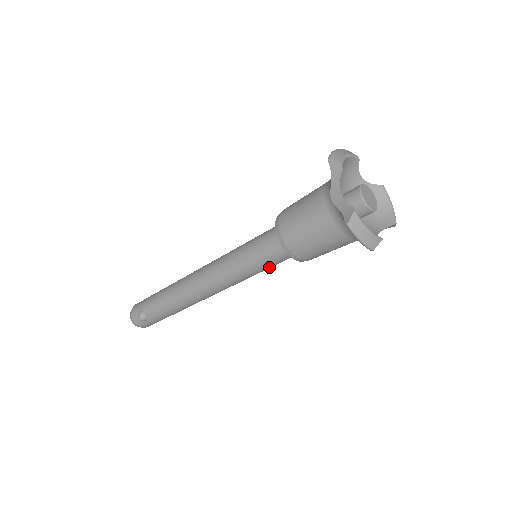
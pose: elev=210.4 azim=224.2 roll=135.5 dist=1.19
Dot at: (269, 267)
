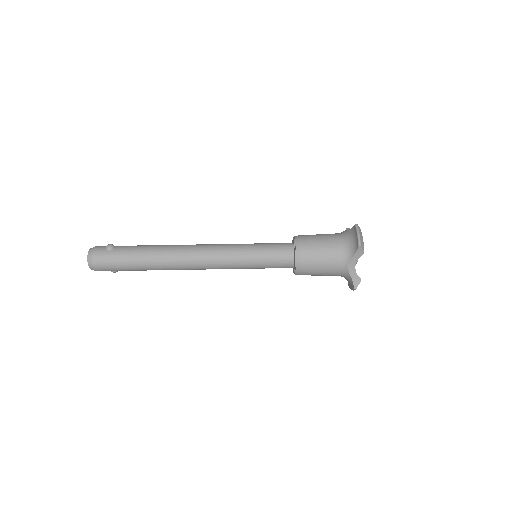
Dot at: (265, 257)
